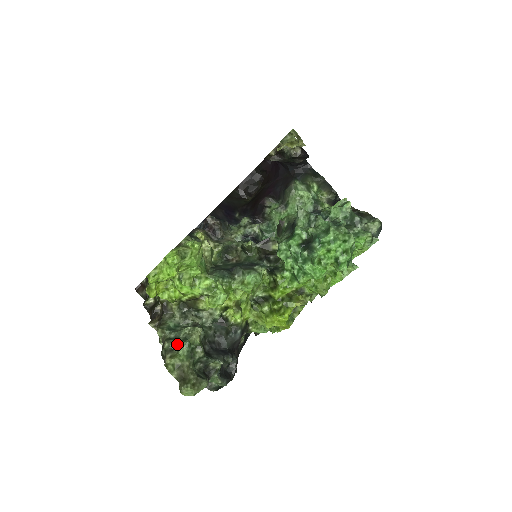
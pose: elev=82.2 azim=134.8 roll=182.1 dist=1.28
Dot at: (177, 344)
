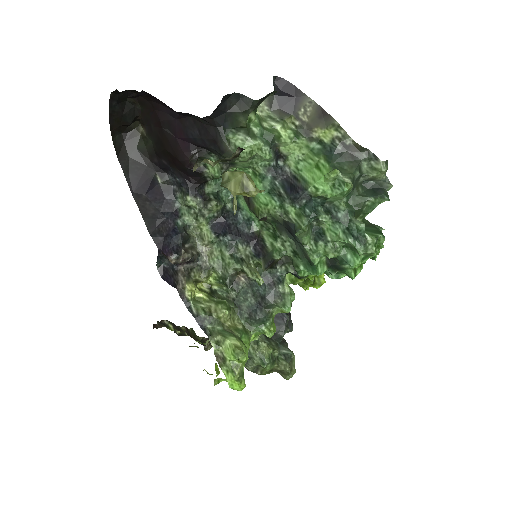
Dot at: (259, 366)
